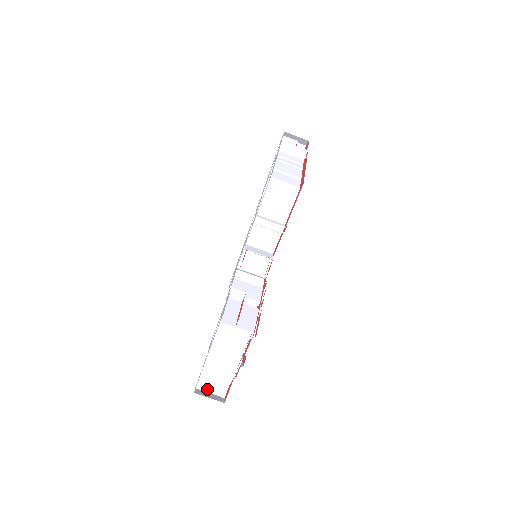
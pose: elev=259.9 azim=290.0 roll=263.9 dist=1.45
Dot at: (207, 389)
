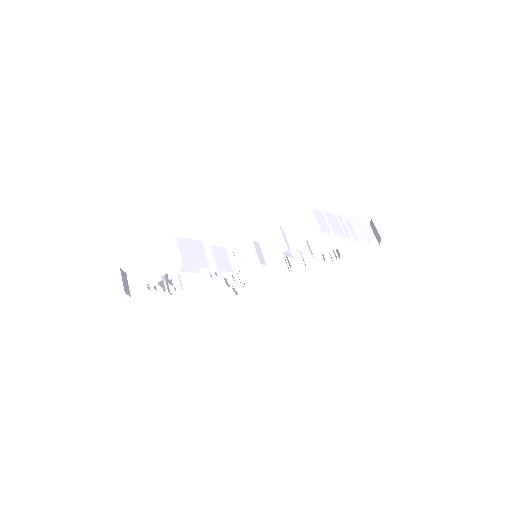
Dot at: (130, 281)
